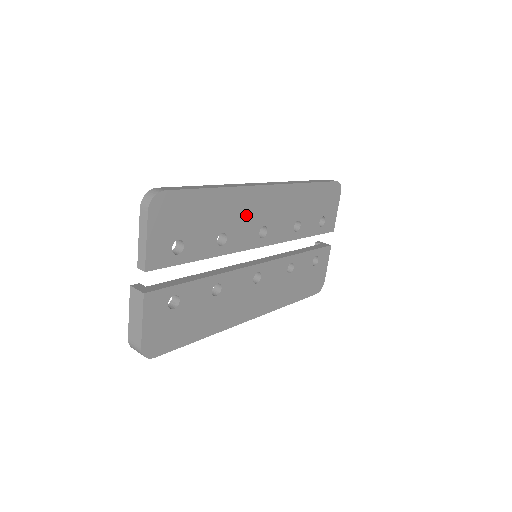
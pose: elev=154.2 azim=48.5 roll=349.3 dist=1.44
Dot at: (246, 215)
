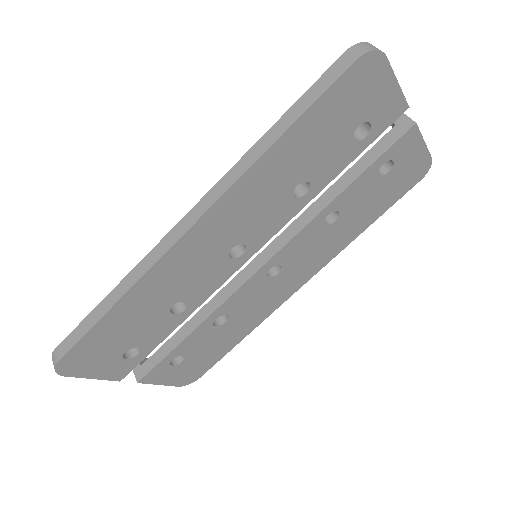
Dot at: (188, 272)
